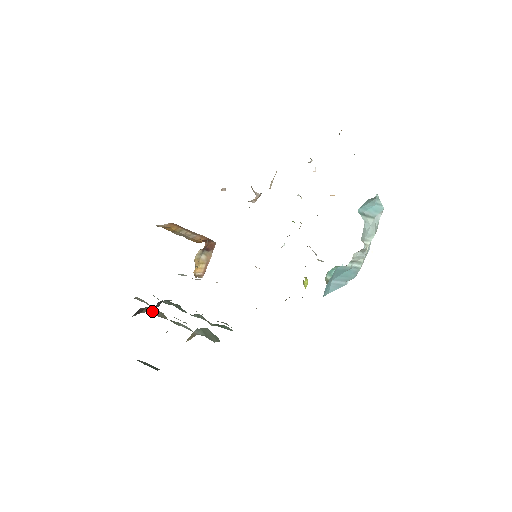
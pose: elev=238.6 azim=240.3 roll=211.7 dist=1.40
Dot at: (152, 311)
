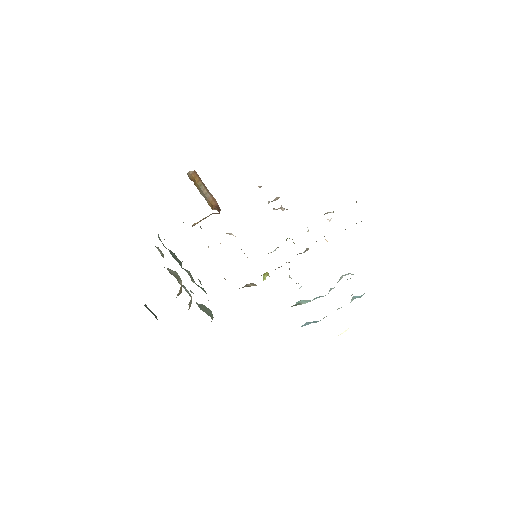
Dot at: (170, 270)
